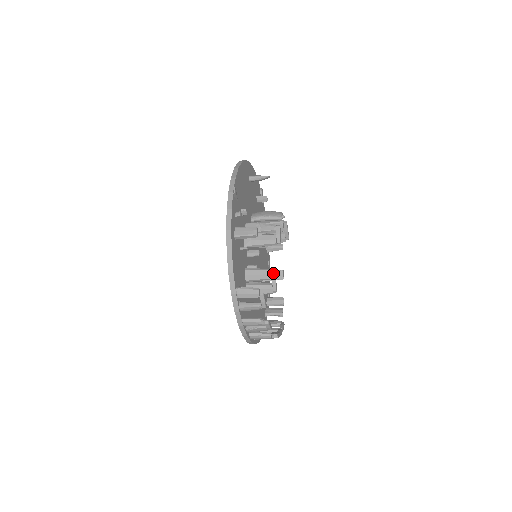
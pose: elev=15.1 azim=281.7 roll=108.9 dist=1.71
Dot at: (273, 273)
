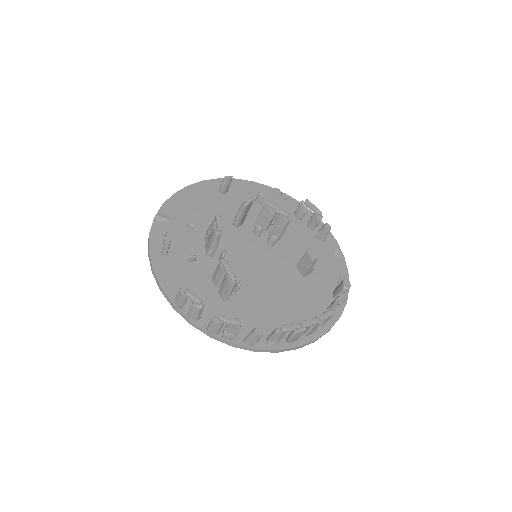
Dot at: (222, 263)
